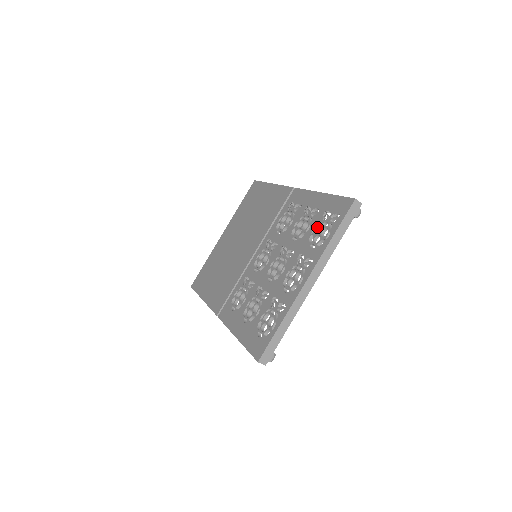
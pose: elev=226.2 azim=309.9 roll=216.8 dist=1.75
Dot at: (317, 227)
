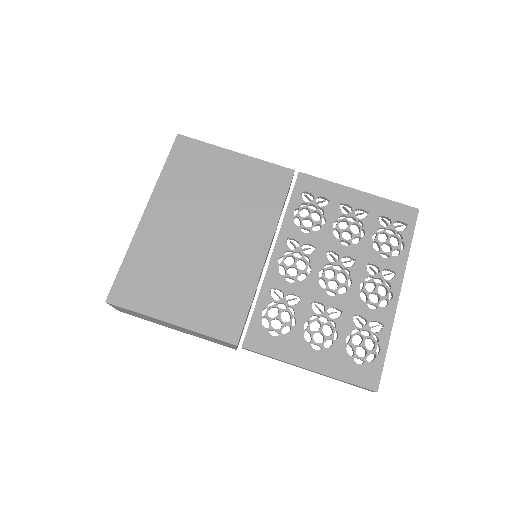
Dot at: (379, 233)
